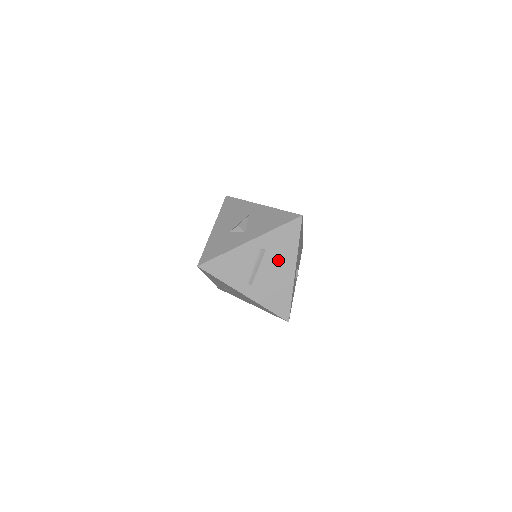
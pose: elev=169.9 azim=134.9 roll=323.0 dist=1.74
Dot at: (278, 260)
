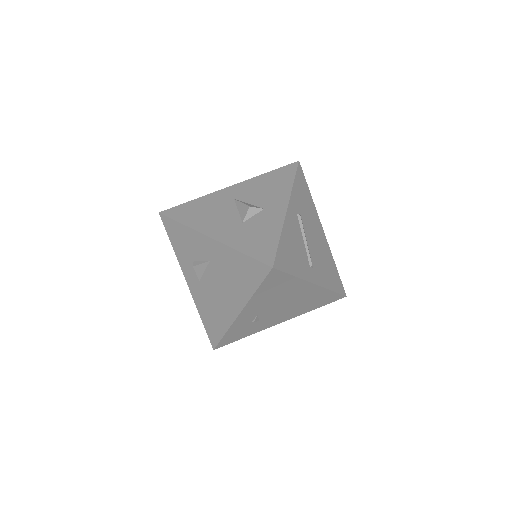
Dot at: (311, 223)
